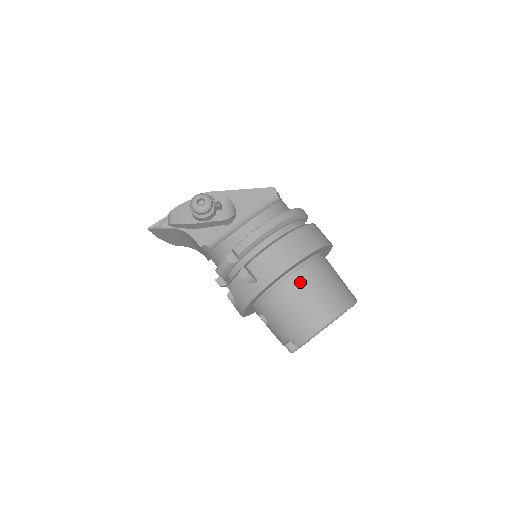
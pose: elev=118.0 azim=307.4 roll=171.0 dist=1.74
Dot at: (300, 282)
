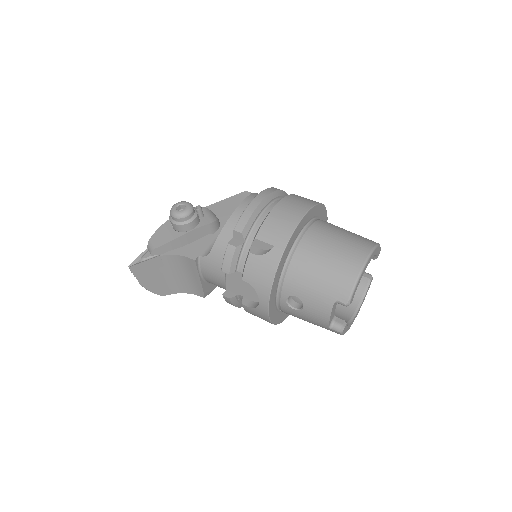
Dot at: (317, 236)
